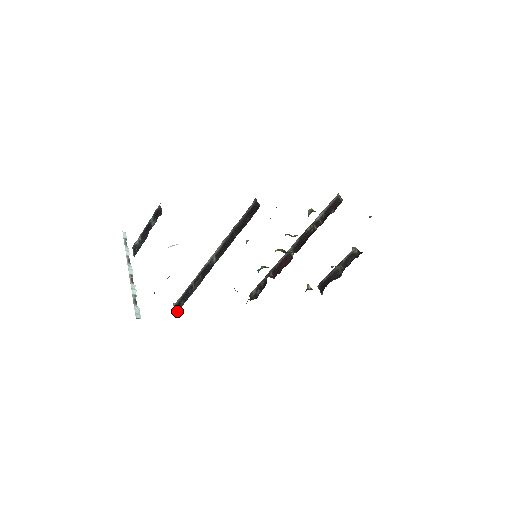
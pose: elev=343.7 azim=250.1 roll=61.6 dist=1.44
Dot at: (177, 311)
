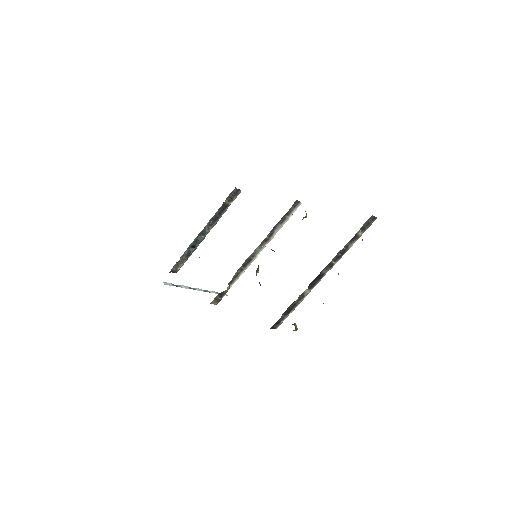
Dot at: occluded
